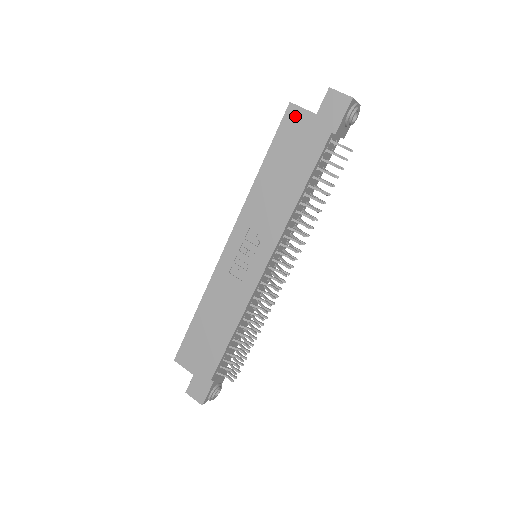
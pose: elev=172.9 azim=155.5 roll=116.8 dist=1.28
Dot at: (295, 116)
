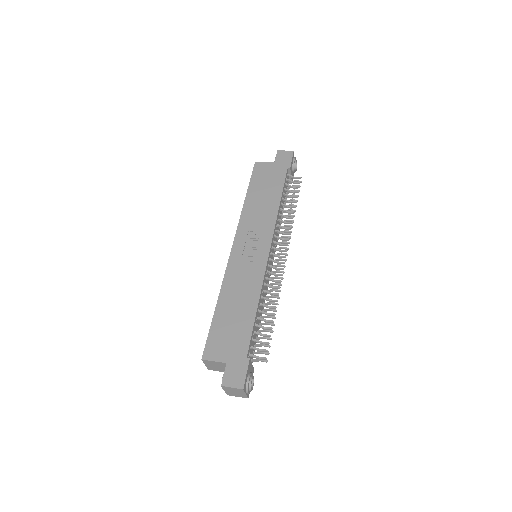
Dot at: (261, 167)
